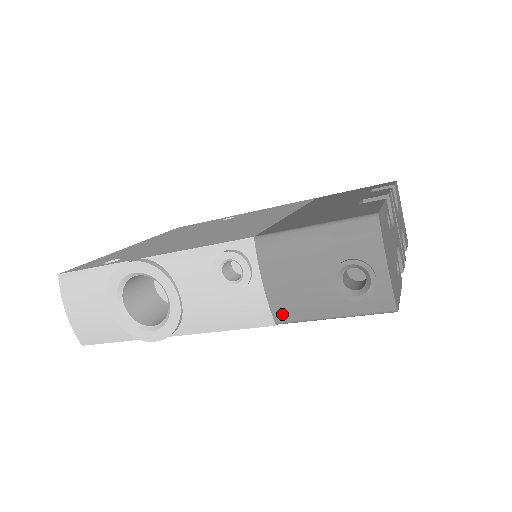
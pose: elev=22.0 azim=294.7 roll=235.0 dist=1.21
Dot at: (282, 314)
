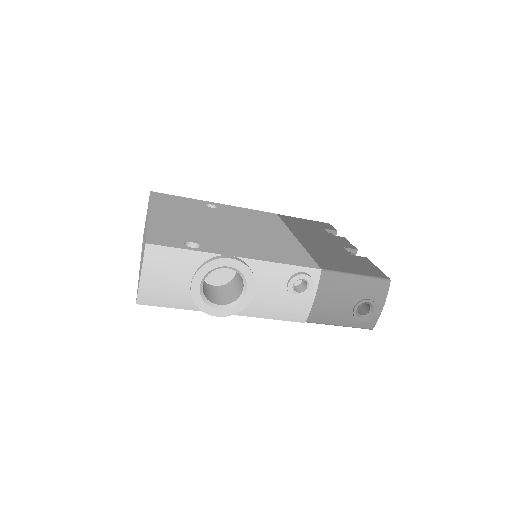
Dot at: (314, 318)
